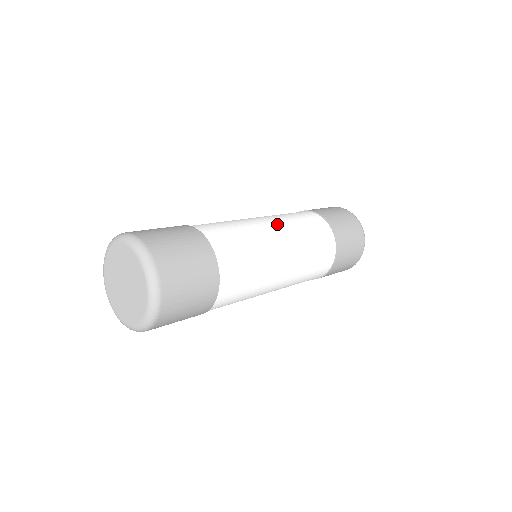
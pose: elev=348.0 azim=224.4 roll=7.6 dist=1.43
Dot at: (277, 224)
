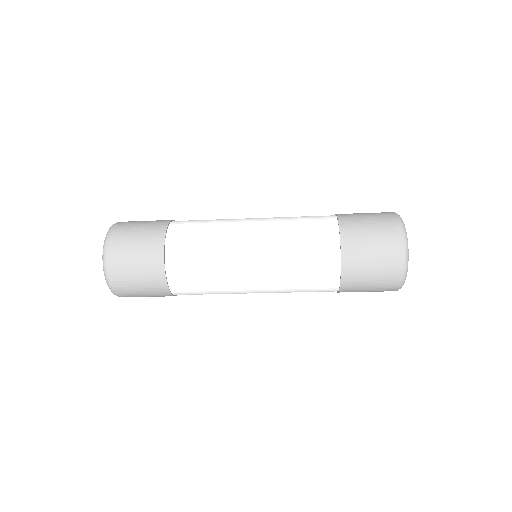
Dot at: (261, 221)
